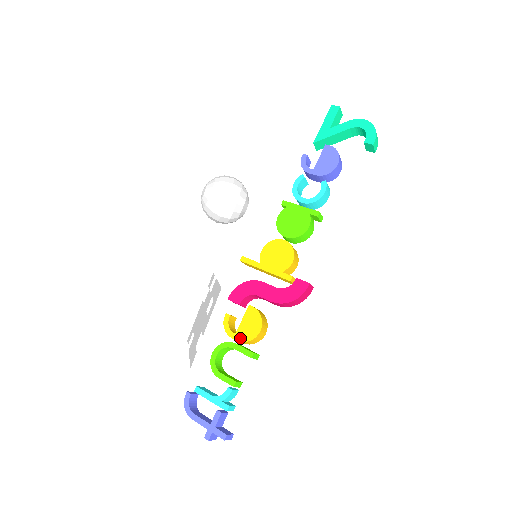
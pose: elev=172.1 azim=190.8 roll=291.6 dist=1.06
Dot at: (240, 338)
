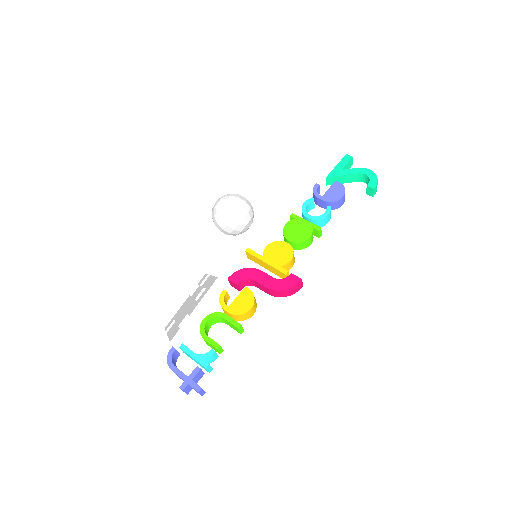
Dot at: (232, 311)
